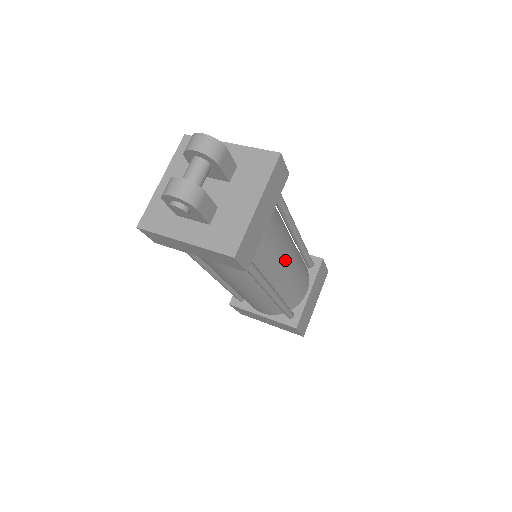
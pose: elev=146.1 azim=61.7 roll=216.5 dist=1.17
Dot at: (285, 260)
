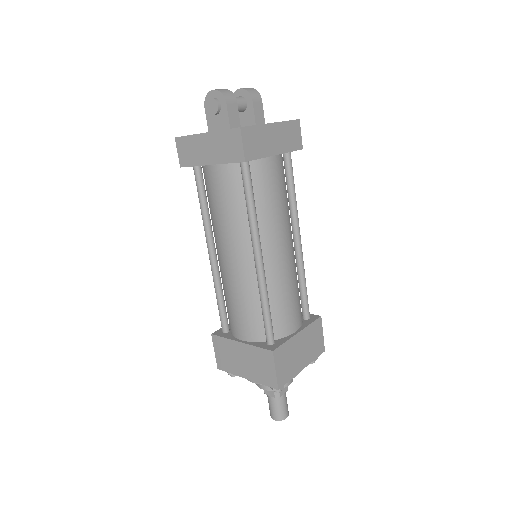
Dot at: (281, 236)
